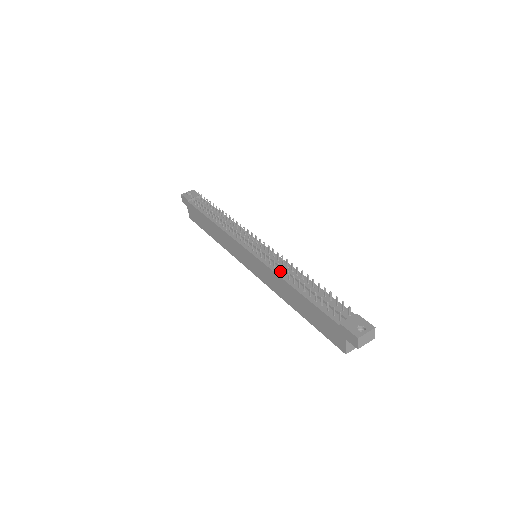
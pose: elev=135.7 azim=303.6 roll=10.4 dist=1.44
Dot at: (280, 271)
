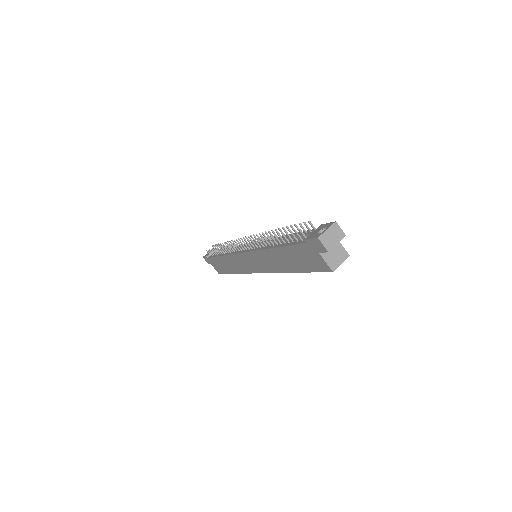
Dot at: (264, 246)
